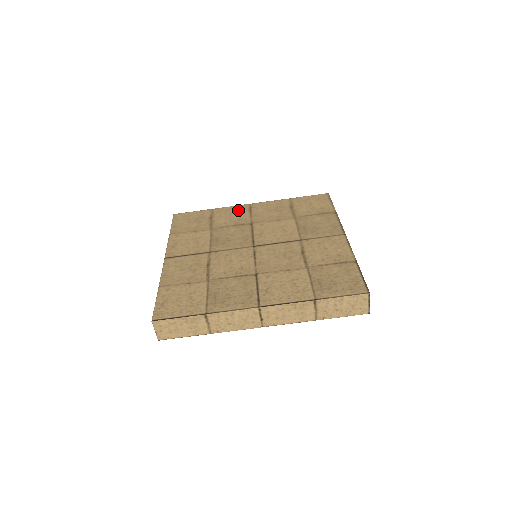
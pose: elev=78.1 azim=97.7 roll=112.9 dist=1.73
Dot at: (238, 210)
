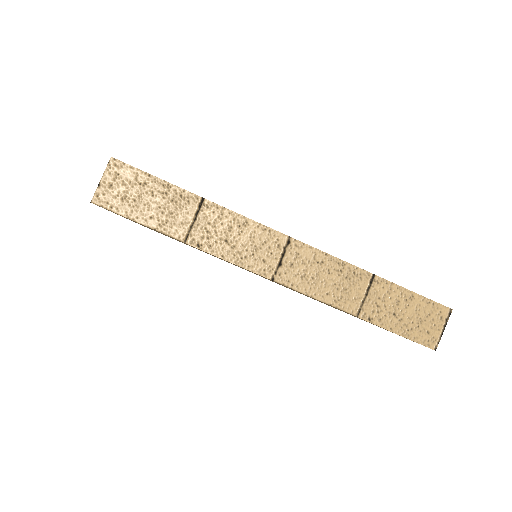
Dot at: occluded
